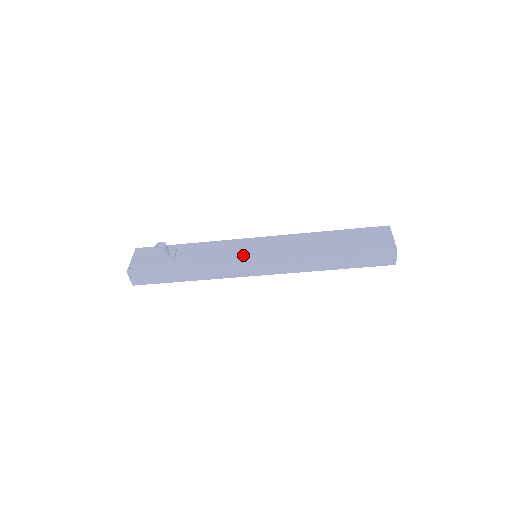
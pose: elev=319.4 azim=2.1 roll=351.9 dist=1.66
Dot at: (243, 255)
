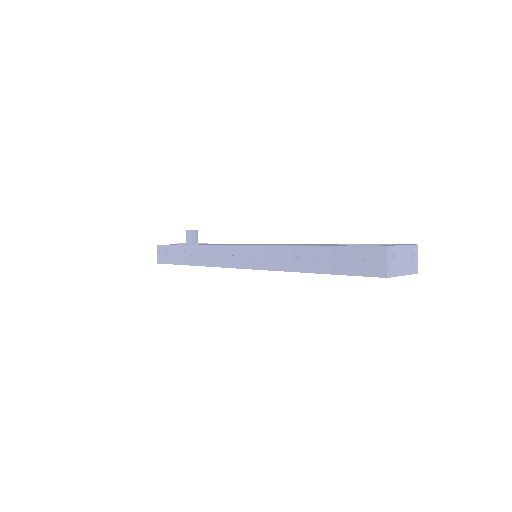
Dot at: occluded
